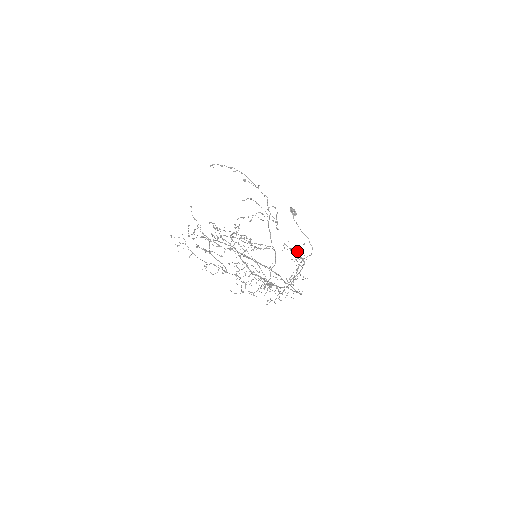
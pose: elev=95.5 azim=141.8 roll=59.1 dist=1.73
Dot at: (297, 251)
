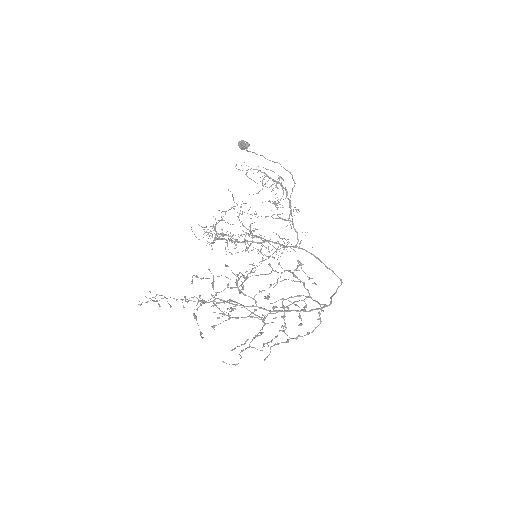
Dot at: (266, 176)
